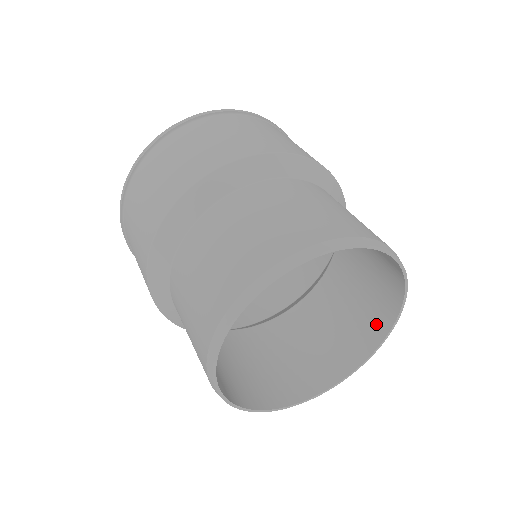
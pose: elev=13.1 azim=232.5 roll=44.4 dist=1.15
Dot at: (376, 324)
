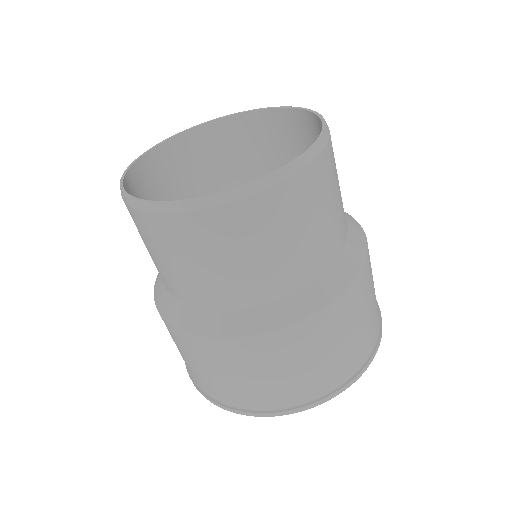
Dot at: occluded
